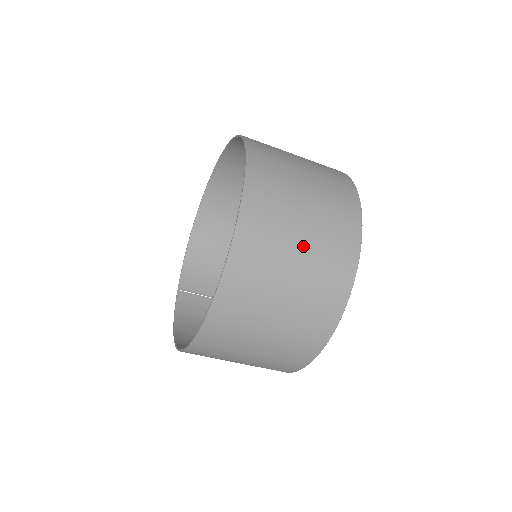
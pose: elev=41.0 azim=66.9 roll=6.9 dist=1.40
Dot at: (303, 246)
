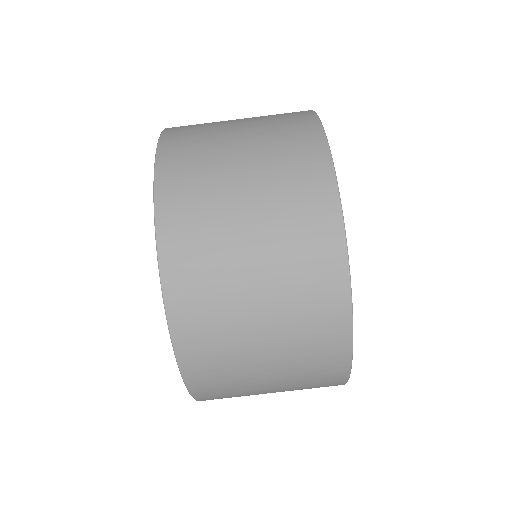
Dot at: (242, 121)
